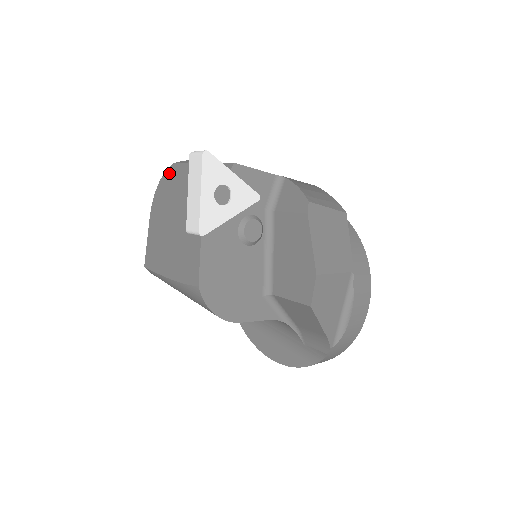
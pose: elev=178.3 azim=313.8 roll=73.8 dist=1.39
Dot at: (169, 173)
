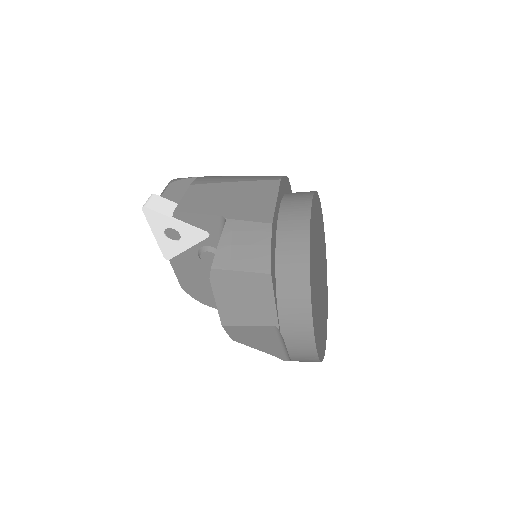
Dot at: occluded
